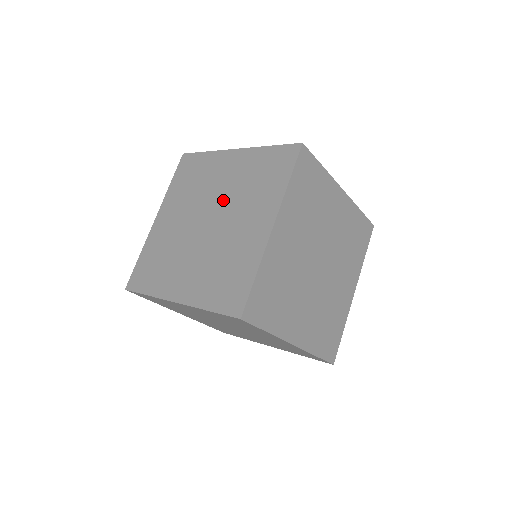
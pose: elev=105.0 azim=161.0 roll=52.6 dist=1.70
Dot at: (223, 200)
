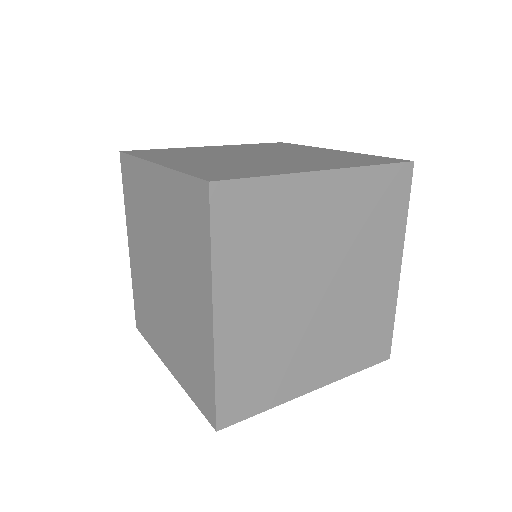
Dot at: (150, 253)
